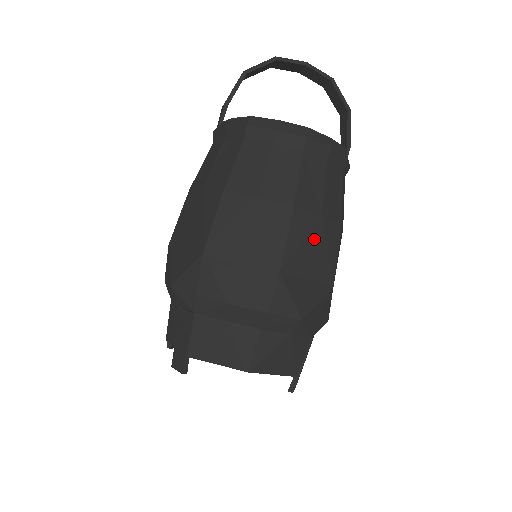
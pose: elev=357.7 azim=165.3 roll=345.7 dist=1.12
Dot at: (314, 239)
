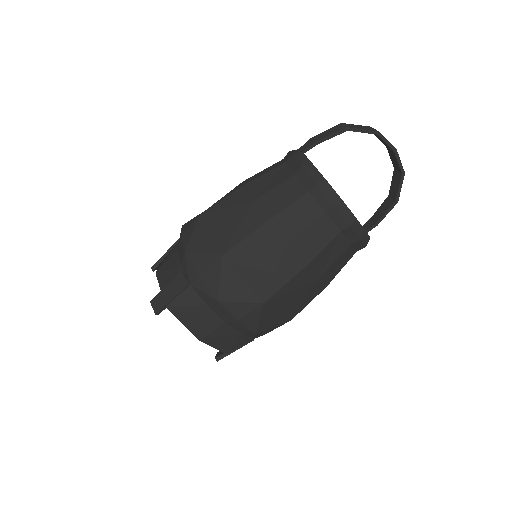
Dot at: (302, 291)
